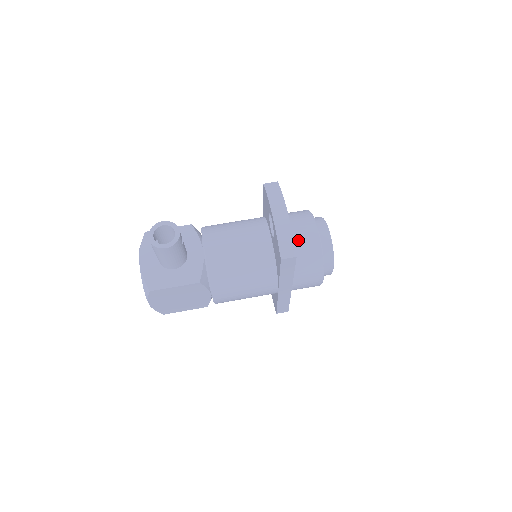
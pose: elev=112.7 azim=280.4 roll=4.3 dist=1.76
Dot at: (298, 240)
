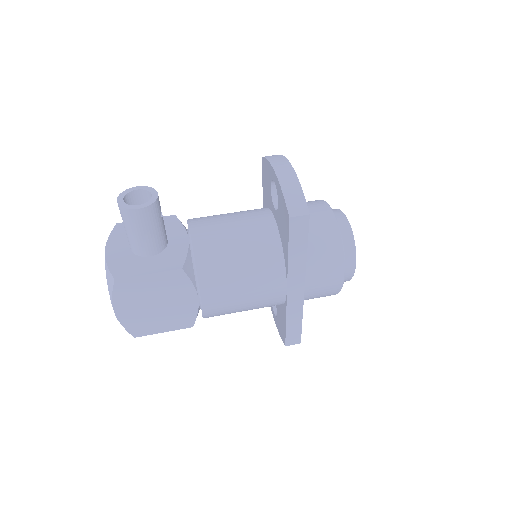
Dot at: occluded
